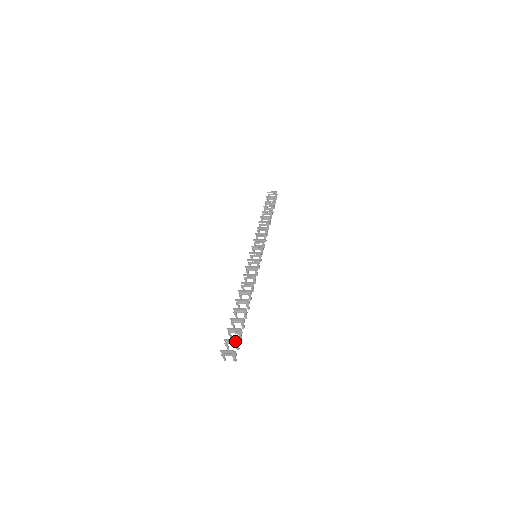
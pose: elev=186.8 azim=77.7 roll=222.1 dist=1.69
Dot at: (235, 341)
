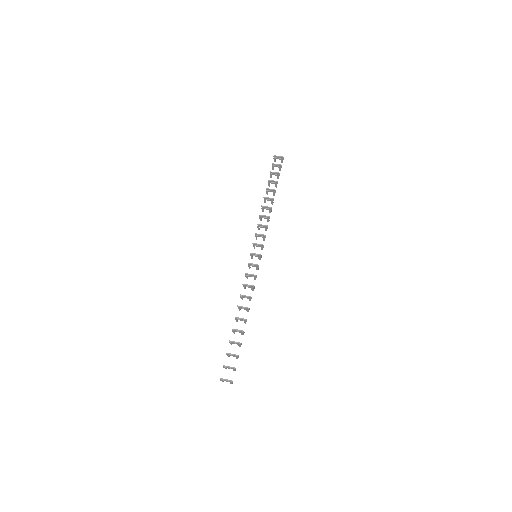
Dot at: (233, 368)
